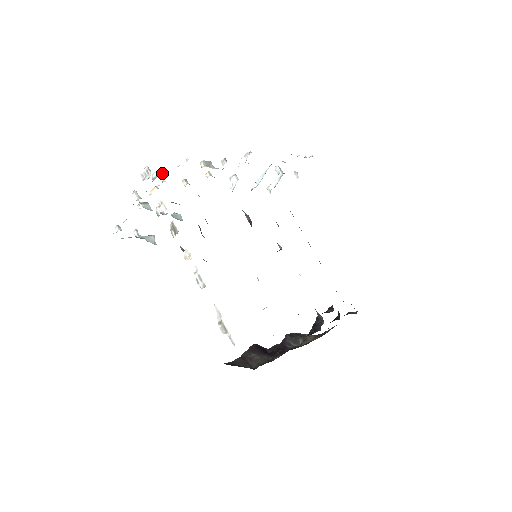
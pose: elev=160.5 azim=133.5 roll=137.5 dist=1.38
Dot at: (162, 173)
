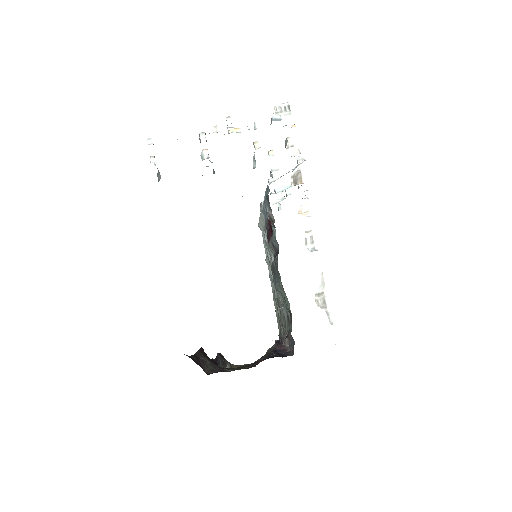
Dot at: occluded
